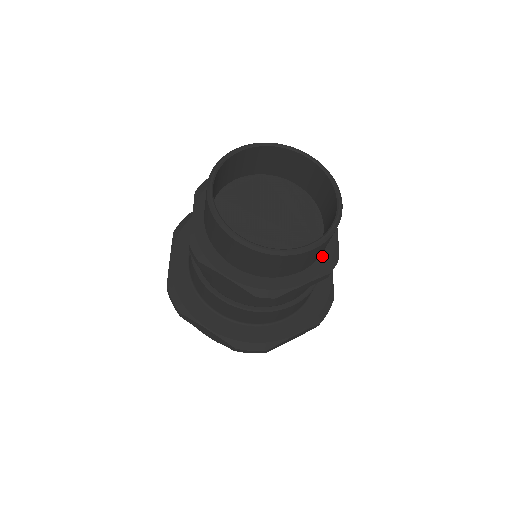
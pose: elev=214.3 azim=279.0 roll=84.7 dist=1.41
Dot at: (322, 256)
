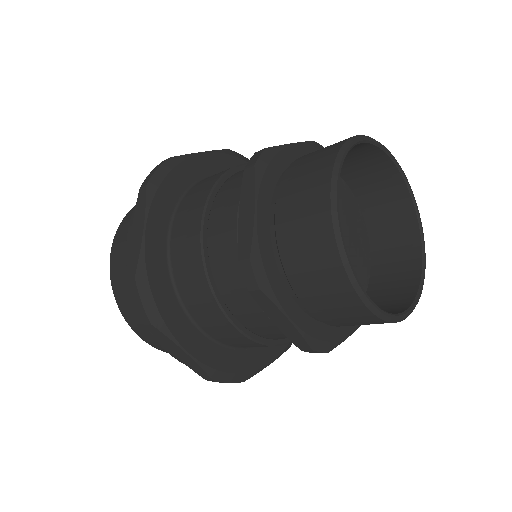
Dot at: occluded
